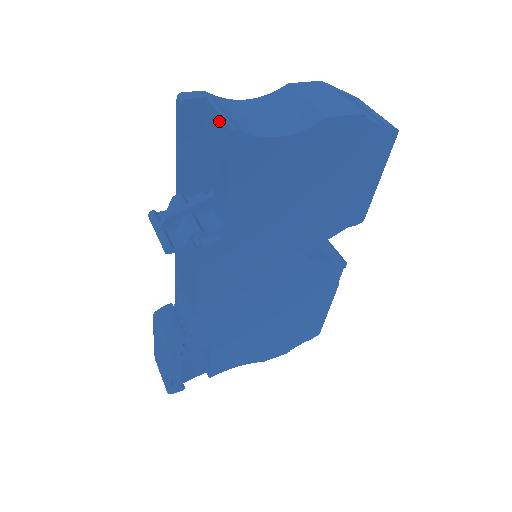
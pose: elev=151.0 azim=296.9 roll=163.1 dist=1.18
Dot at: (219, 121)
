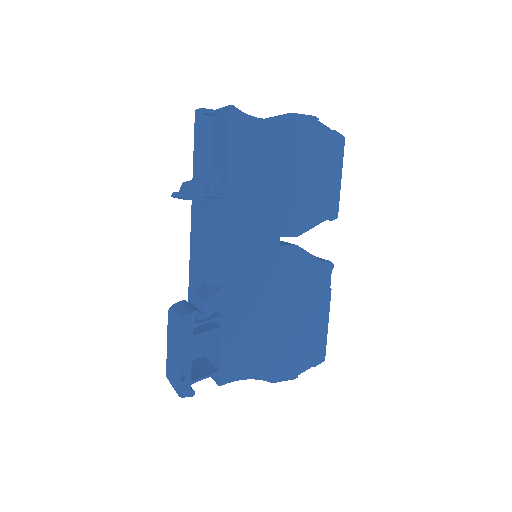
Dot at: (222, 112)
